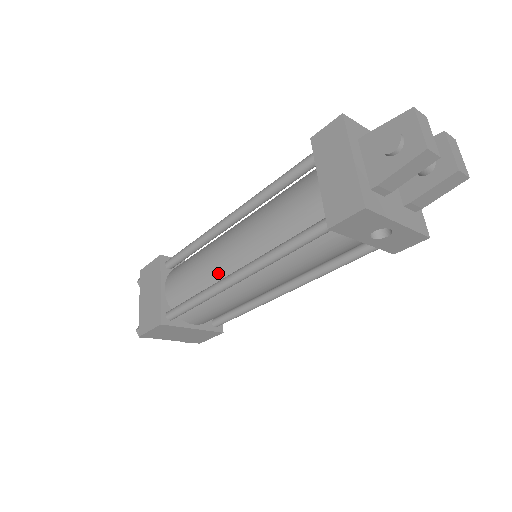
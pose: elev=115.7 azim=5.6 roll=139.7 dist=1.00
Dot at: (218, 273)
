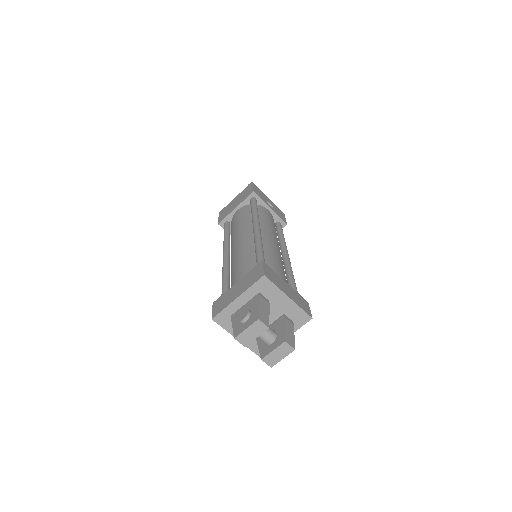
Dot at: (232, 243)
